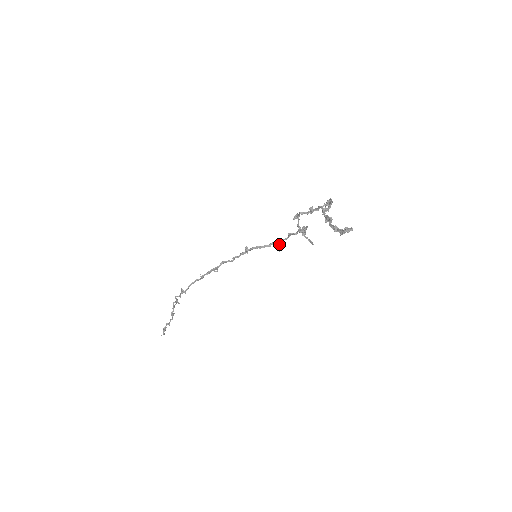
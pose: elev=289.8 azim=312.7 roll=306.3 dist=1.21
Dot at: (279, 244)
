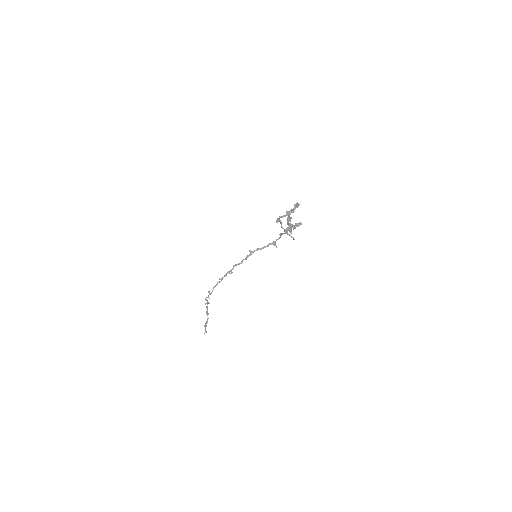
Dot at: (275, 244)
